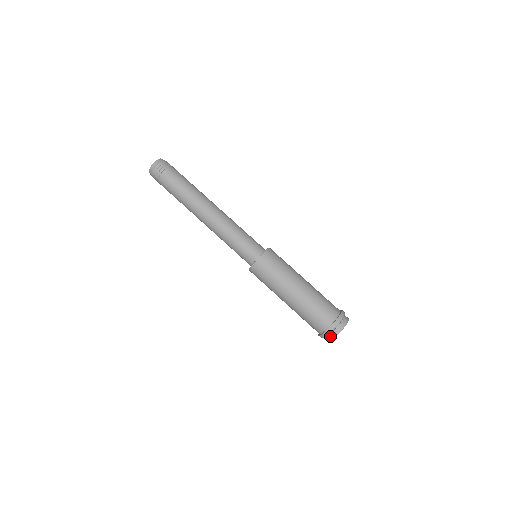
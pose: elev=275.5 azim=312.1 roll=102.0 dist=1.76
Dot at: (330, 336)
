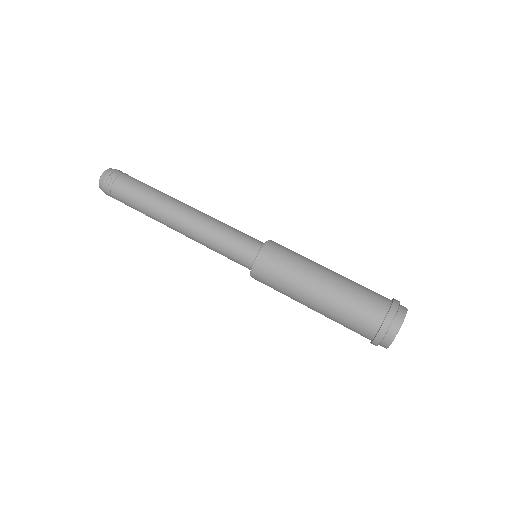
Dot at: (384, 342)
